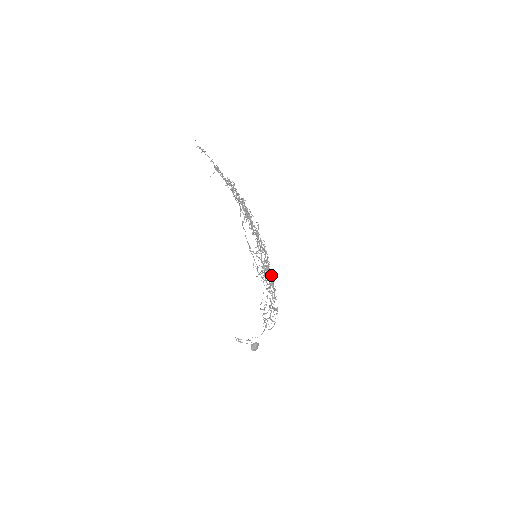
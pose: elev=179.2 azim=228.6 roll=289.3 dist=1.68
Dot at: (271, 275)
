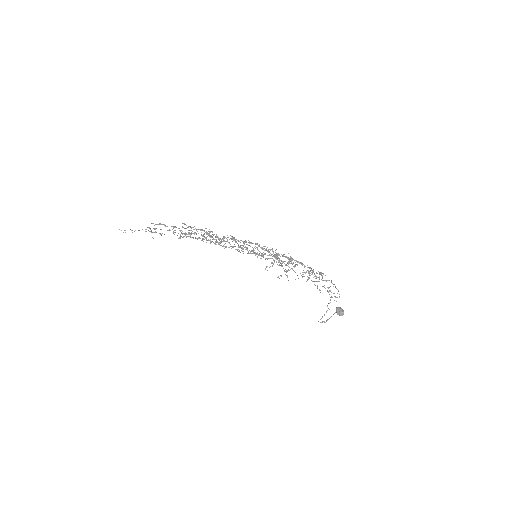
Dot at: occluded
